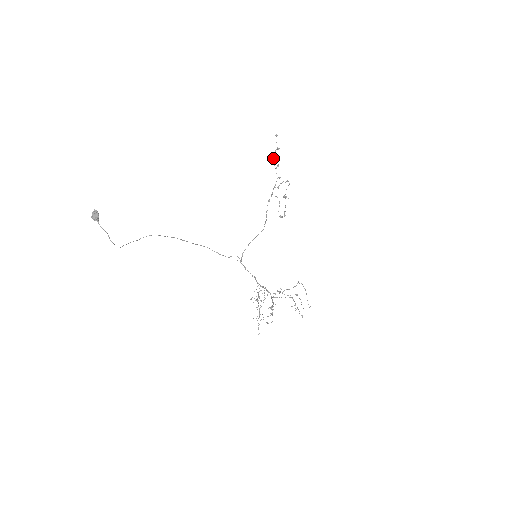
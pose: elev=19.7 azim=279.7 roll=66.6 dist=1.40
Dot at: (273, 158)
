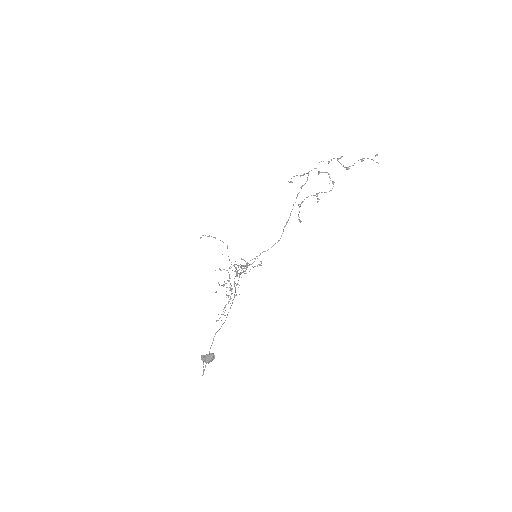
Dot at: occluded
